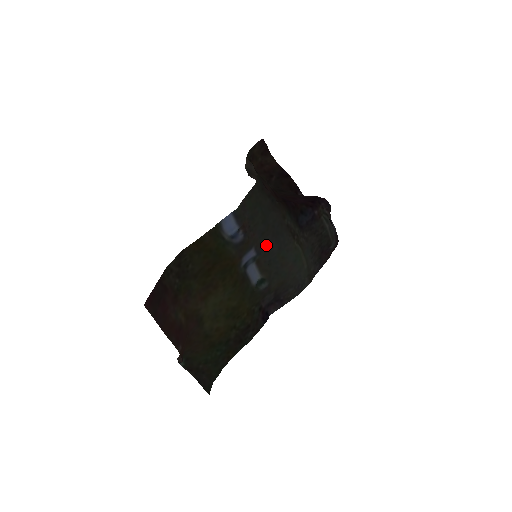
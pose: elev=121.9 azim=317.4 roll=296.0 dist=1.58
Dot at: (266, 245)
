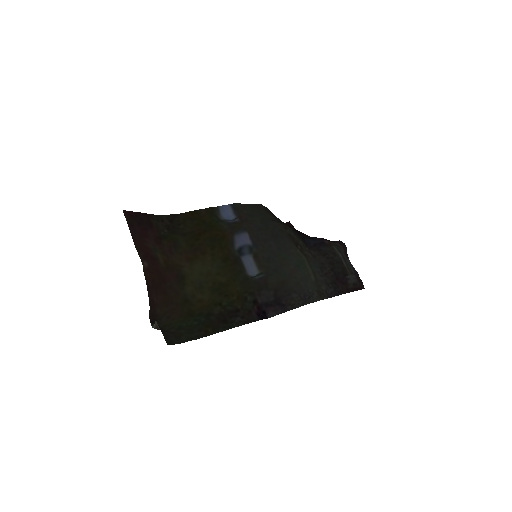
Dot at: (264, 242)
